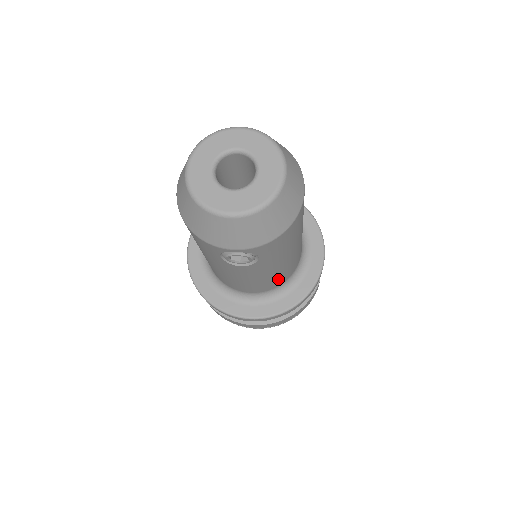
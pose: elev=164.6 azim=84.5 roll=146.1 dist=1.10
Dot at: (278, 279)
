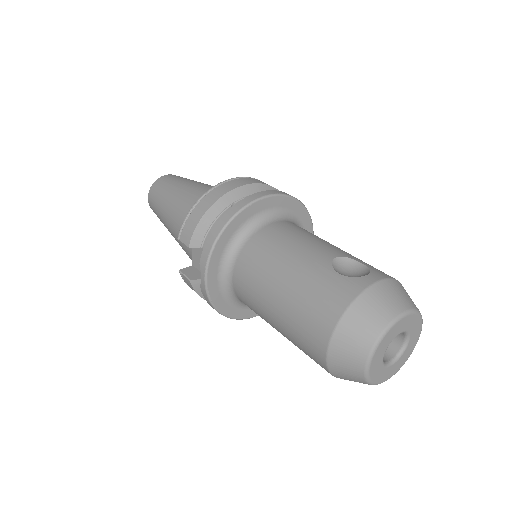
Dot at: occluded
